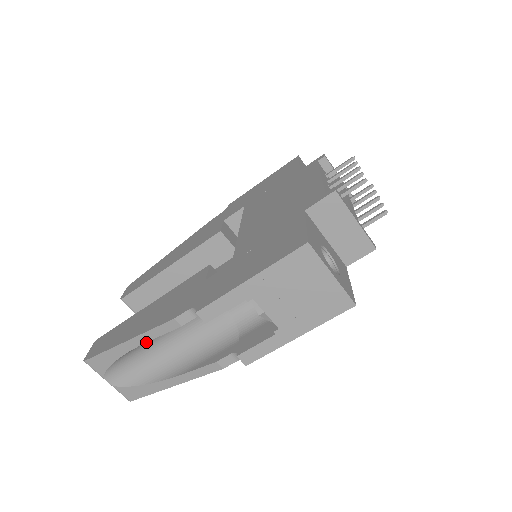
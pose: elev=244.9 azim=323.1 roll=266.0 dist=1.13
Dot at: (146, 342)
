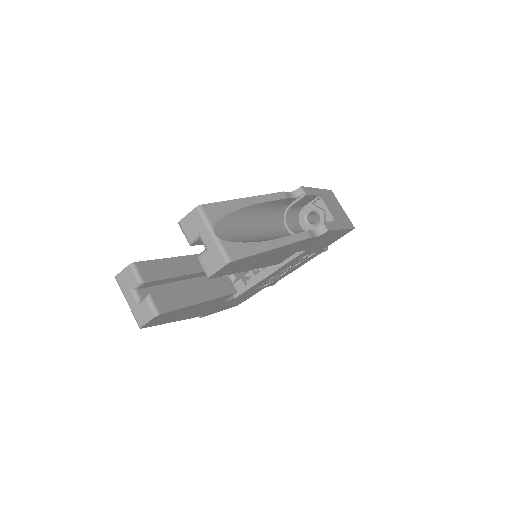
Dot at: (250, 214)
